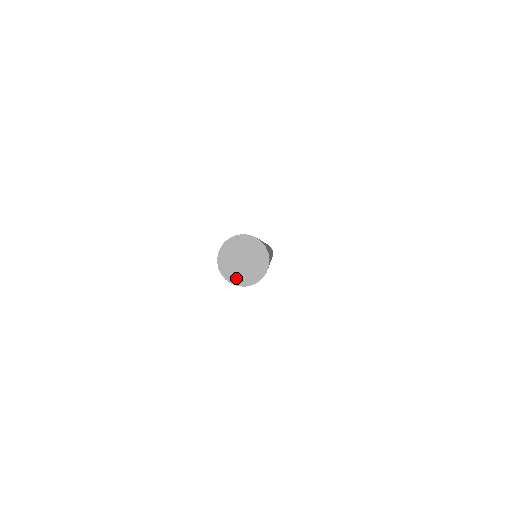
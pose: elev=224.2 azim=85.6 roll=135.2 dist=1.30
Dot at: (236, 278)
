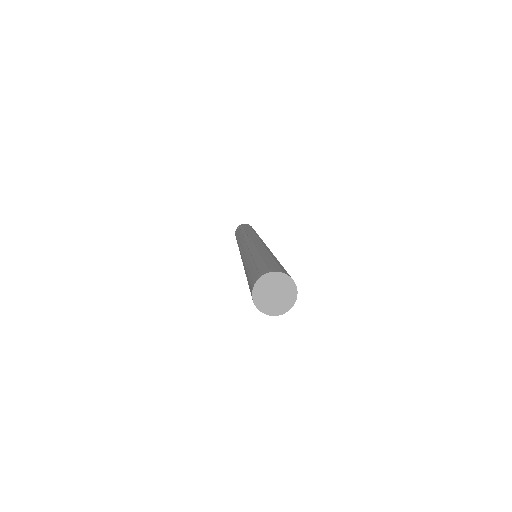
Dot at: (260, 301)
